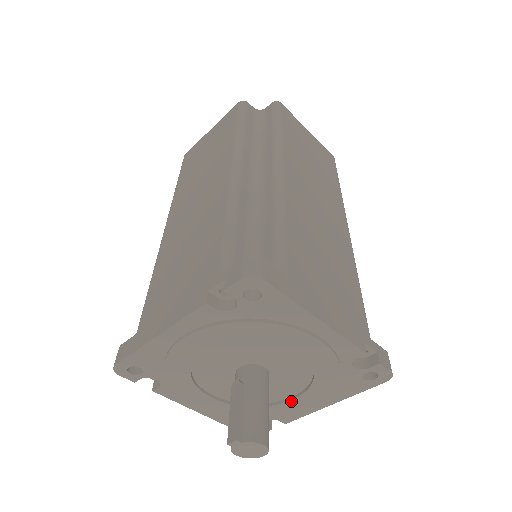
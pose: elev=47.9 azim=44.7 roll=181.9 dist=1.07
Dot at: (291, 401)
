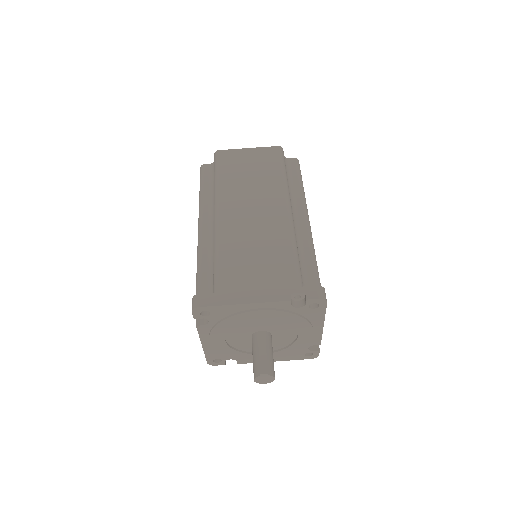
Dot at: occluded
